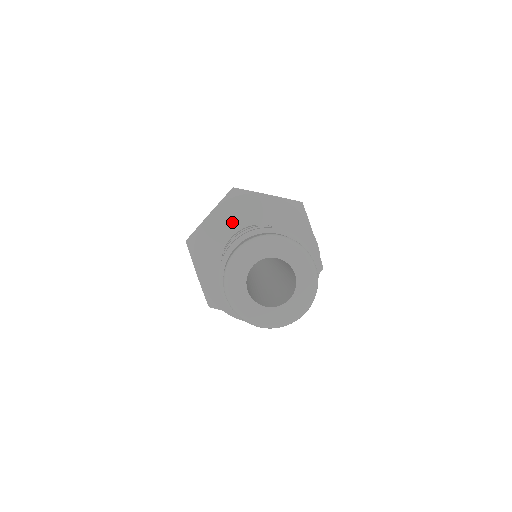
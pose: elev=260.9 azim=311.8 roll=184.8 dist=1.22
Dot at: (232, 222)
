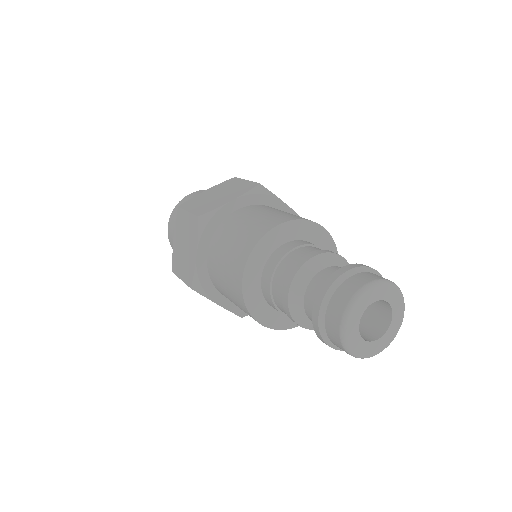
Dot at: (289, 231)
